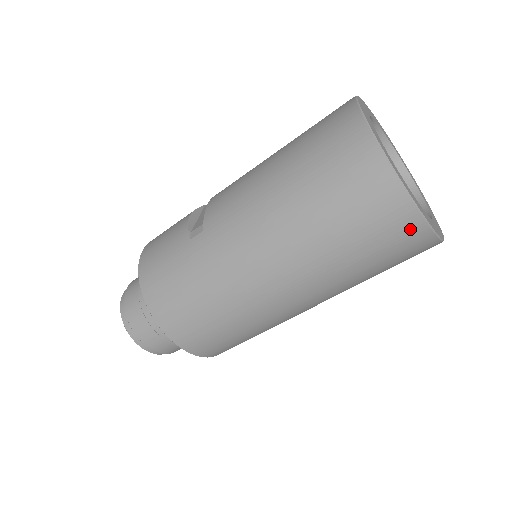
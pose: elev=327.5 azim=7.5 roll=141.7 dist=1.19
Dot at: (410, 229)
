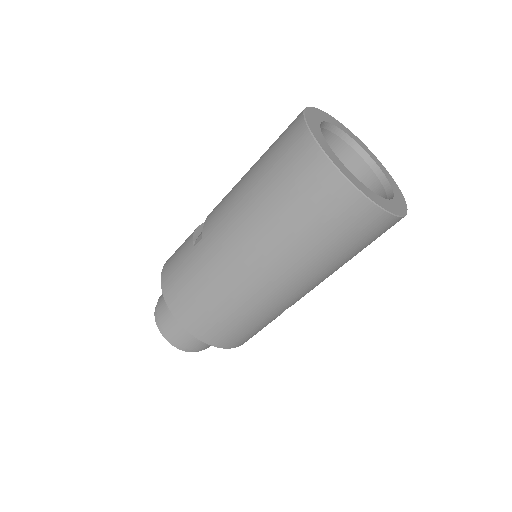
Dot at: (358, 209)
